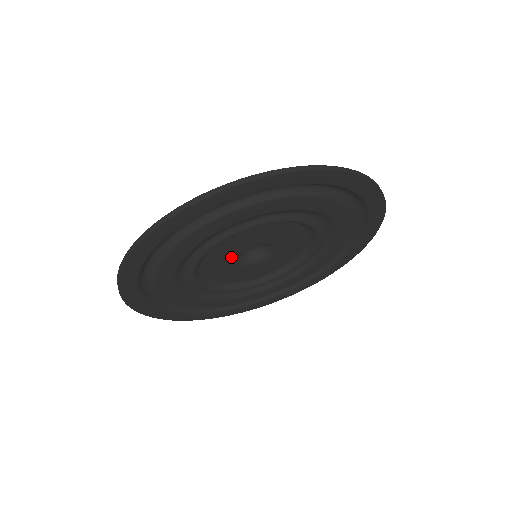
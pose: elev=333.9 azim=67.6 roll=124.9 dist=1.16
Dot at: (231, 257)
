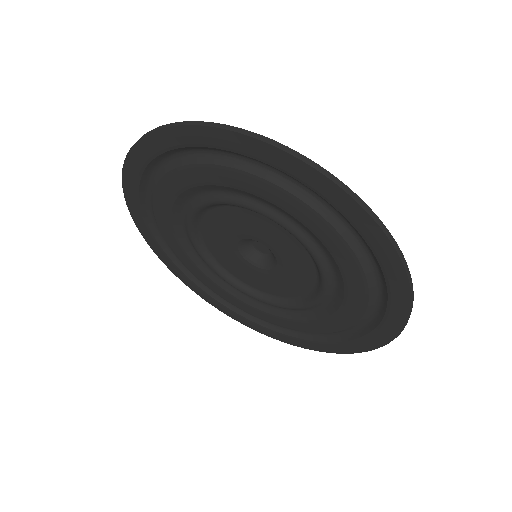
Dot at: (231, 238)
